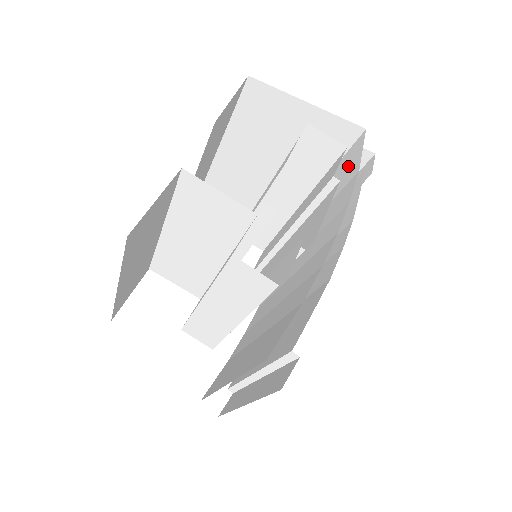
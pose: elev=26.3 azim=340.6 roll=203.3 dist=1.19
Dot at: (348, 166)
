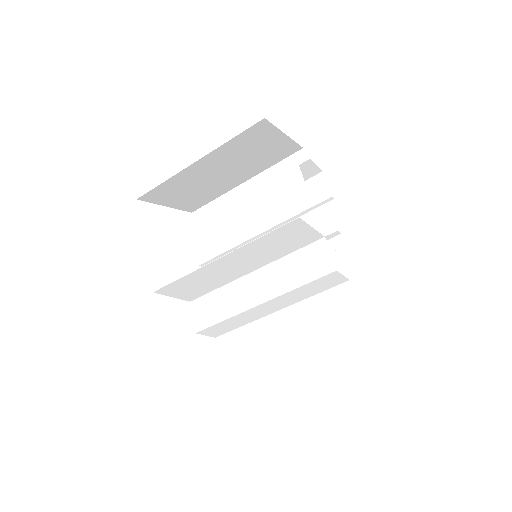
Dot at: occluded
